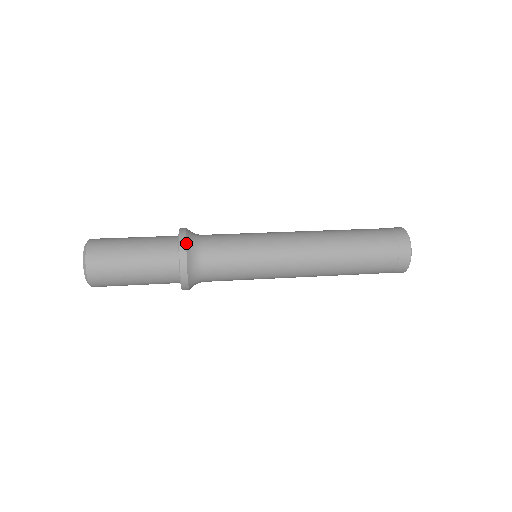
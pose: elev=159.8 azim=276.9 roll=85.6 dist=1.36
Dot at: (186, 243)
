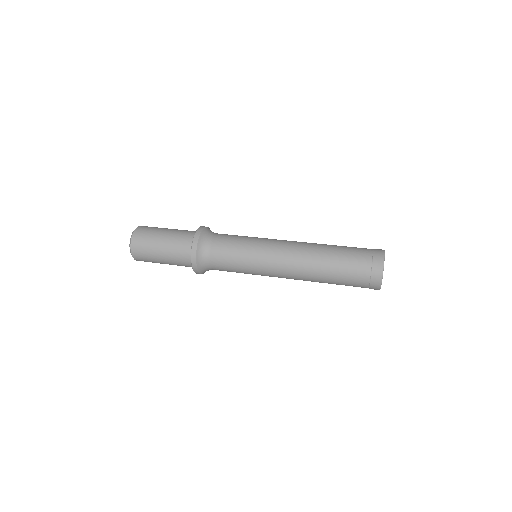
Dot at: (200, 234)
